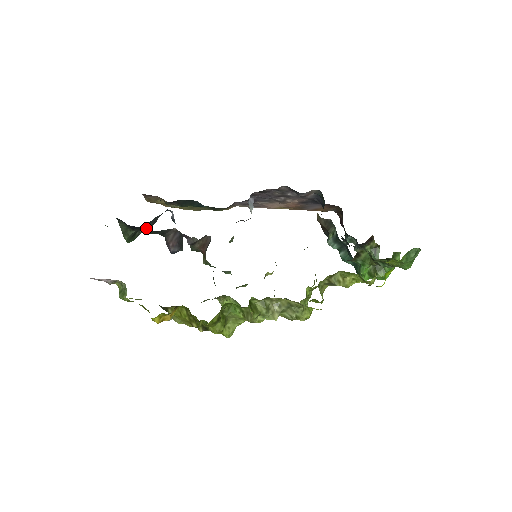
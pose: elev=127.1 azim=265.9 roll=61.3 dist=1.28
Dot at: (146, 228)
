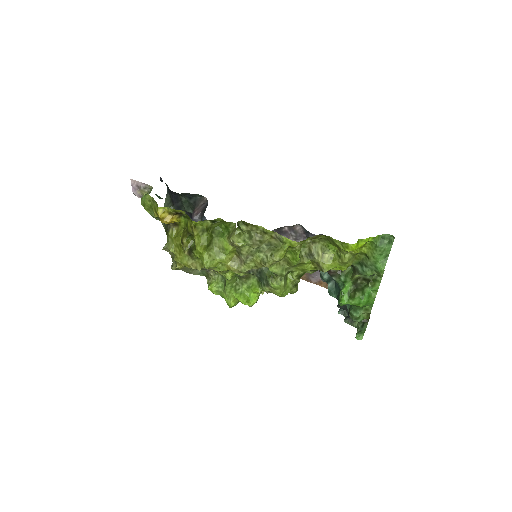
Dot at: occluded
